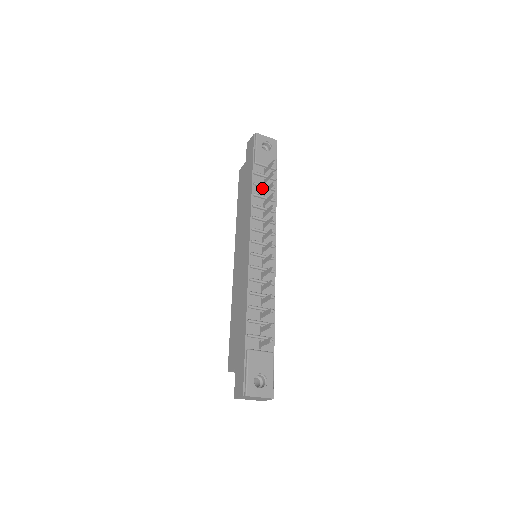
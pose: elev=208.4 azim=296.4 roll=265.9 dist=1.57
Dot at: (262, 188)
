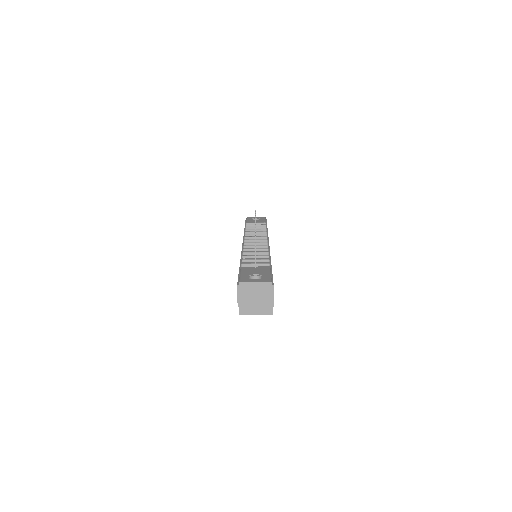
Dot at: occluded
